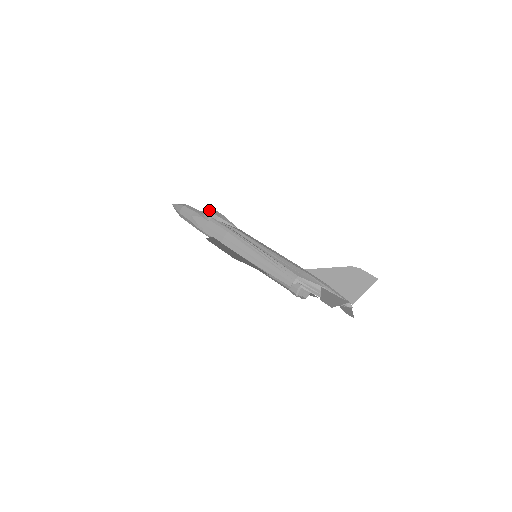
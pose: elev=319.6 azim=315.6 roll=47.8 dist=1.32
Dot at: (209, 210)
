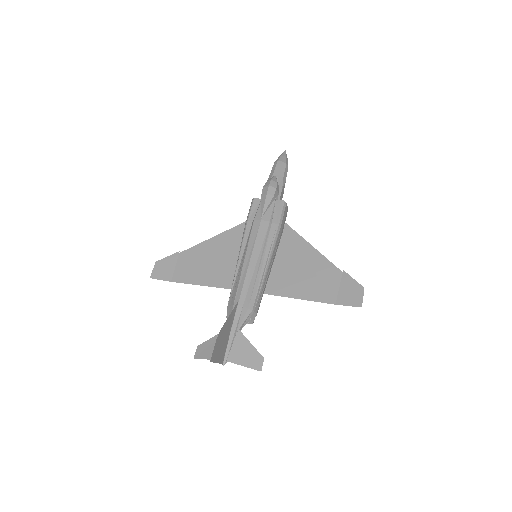
Dot at: (268, 180)
